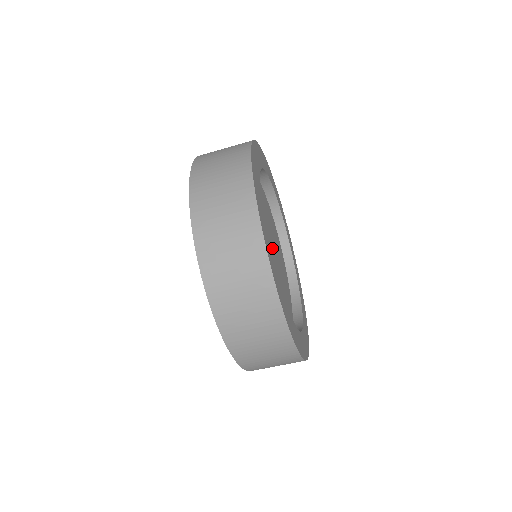
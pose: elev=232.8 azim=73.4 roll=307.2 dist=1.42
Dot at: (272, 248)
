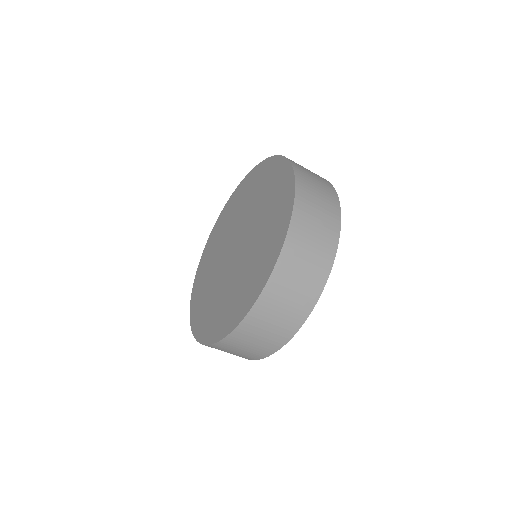
Dot at: occluded
